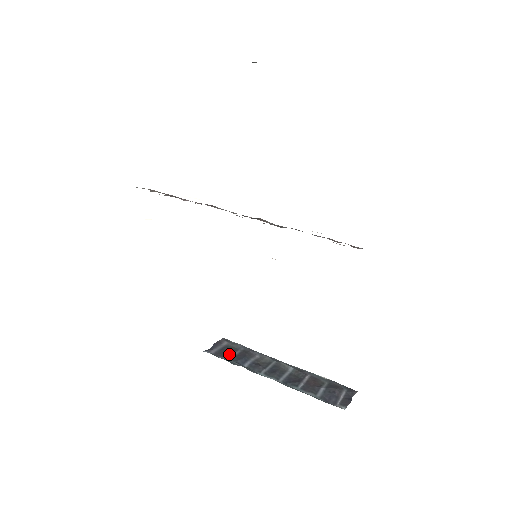
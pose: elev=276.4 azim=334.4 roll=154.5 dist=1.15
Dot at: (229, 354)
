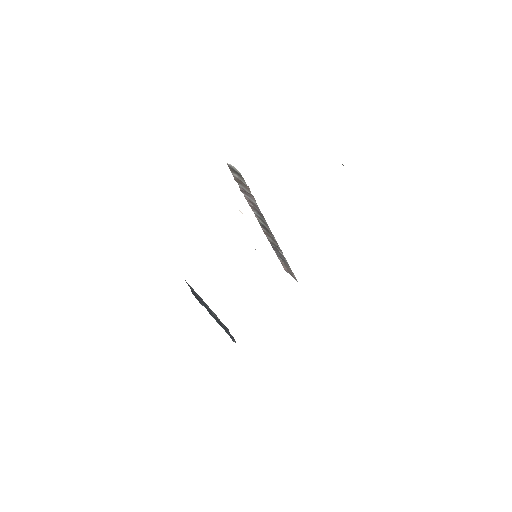
Dot at: occluded
